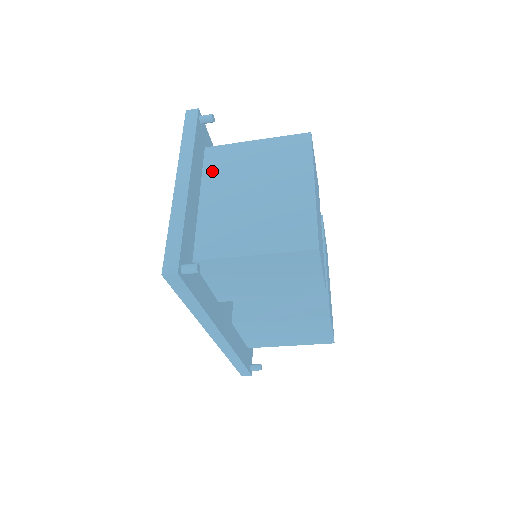
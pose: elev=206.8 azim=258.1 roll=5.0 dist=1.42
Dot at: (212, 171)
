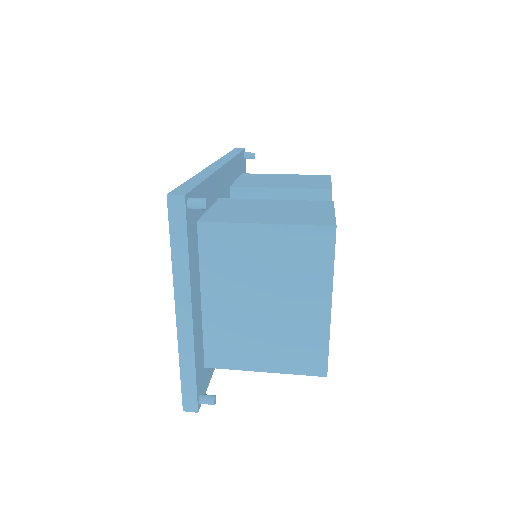
Dot at: (211, 263)
